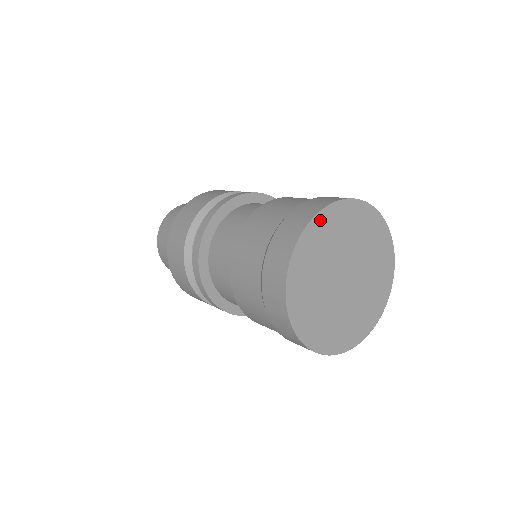
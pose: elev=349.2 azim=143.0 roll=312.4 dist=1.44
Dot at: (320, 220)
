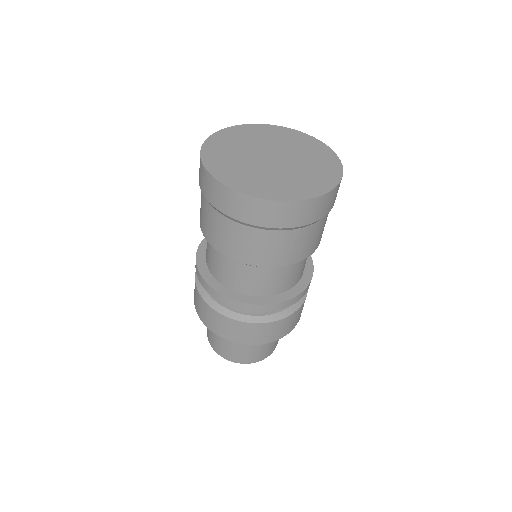
Dot at: (219, 136)
